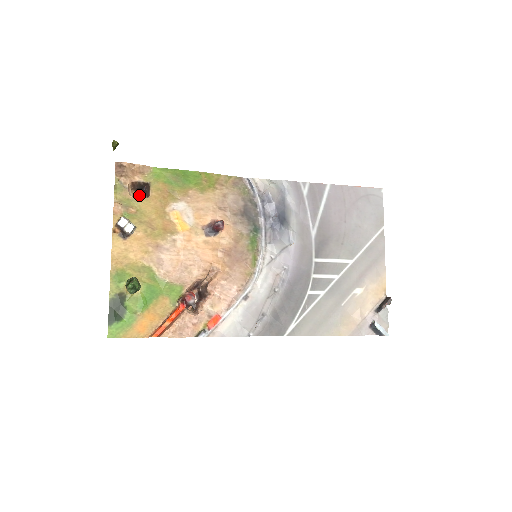
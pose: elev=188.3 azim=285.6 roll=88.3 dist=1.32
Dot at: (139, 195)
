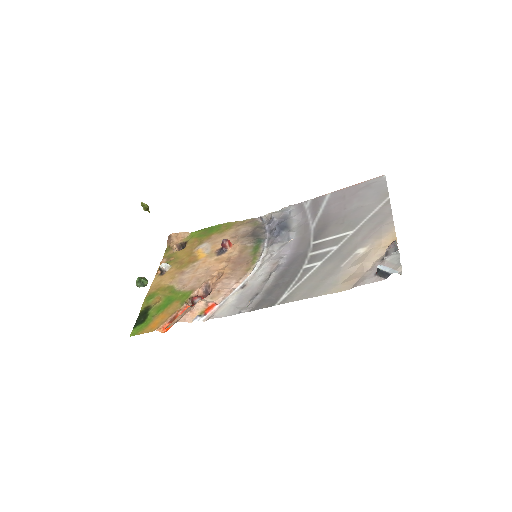
Dot at: occluded
